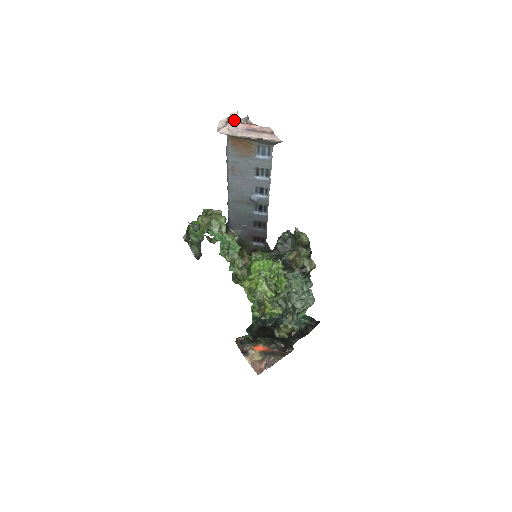
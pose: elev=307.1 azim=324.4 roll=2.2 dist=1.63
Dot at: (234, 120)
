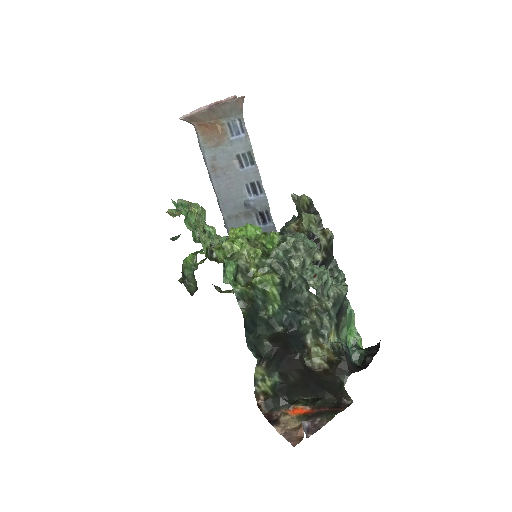
Dot at: occluded
